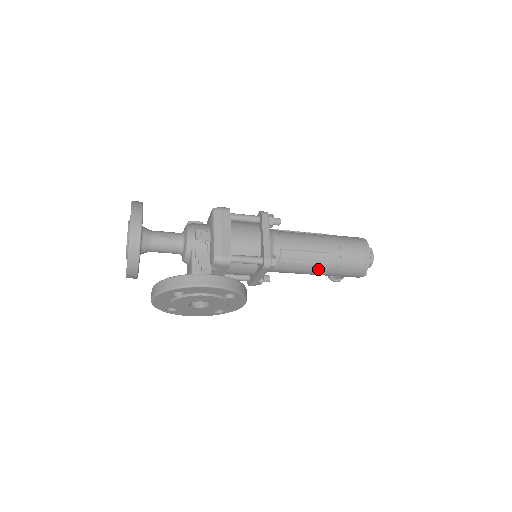
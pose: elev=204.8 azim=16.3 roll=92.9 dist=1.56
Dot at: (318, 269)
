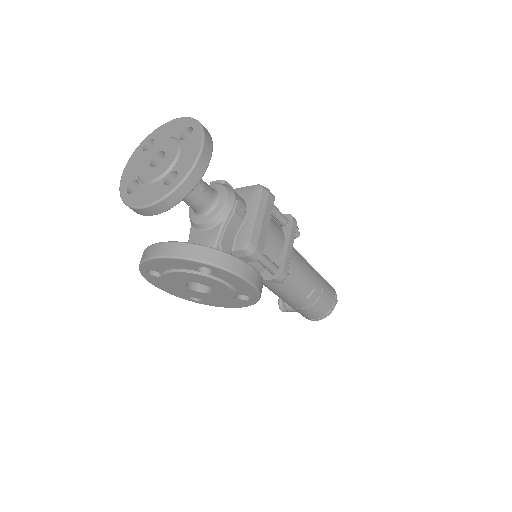
Dot at: (296, 299)
